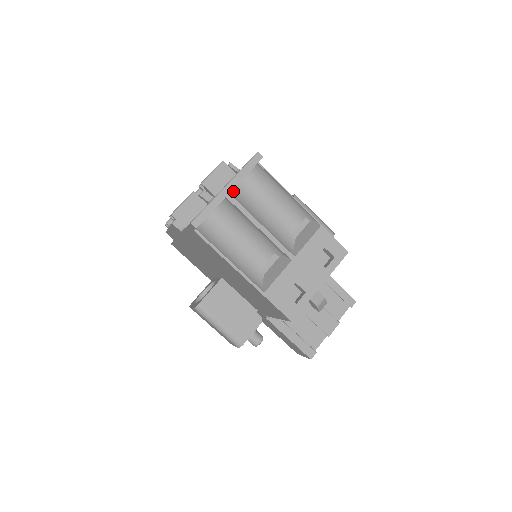
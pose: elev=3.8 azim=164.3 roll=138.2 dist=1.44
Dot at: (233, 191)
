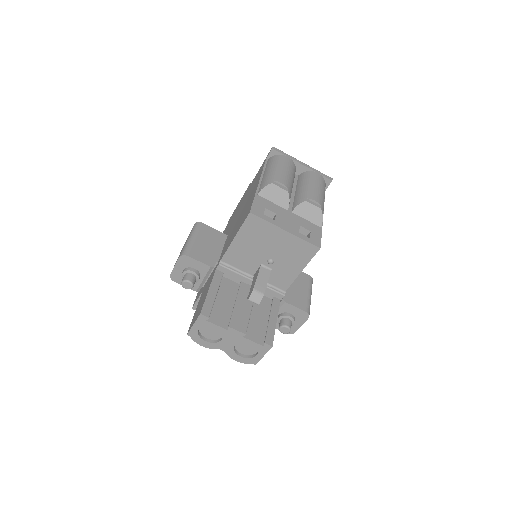
Dot at: (302, 173)
